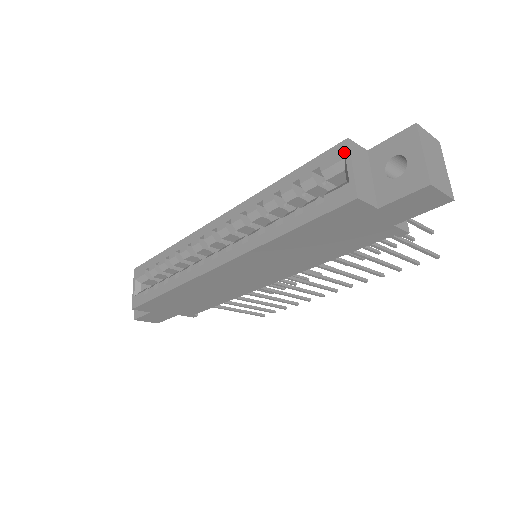
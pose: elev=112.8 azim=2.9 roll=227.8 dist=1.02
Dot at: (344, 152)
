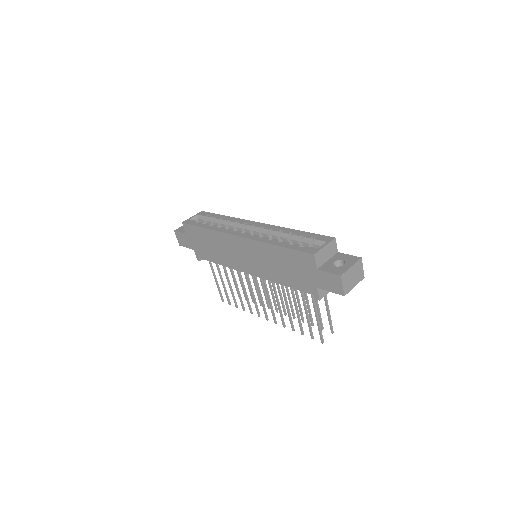
Dot at: (329, 240)
